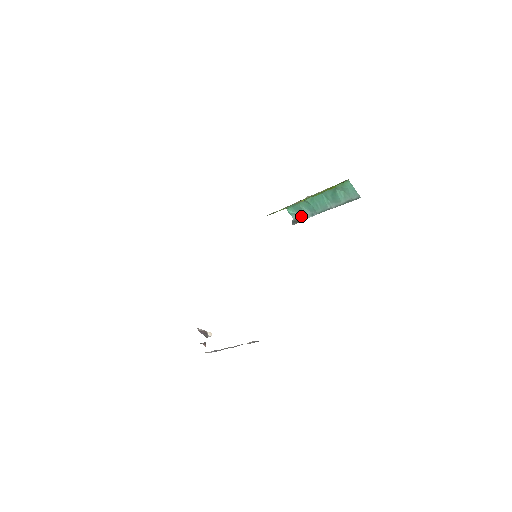
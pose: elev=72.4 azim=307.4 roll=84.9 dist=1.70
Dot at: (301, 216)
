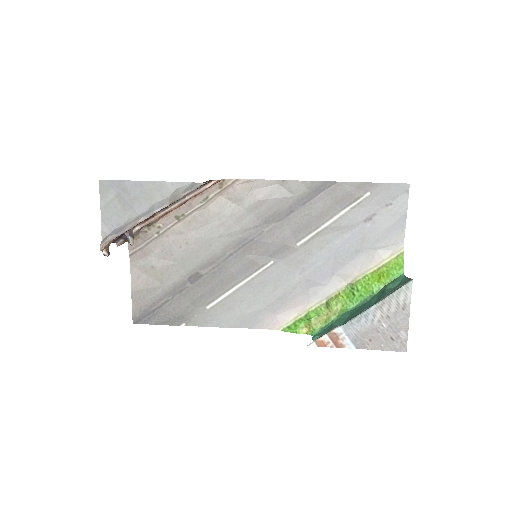
Dot at: occluded
